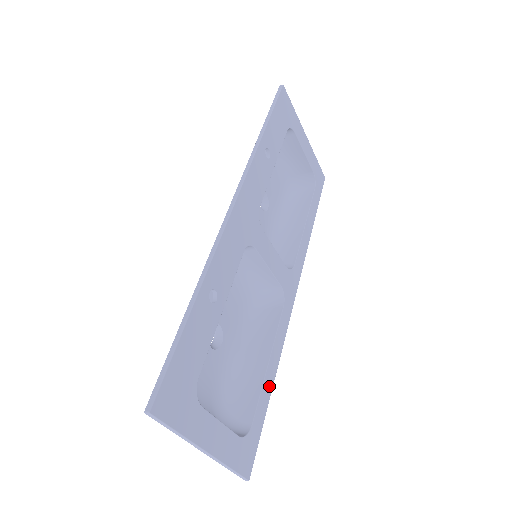
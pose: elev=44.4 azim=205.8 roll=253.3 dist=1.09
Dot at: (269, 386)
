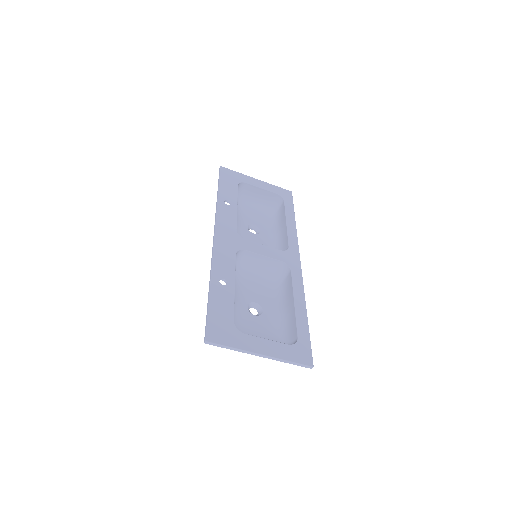
Dot at: (303, 315)
